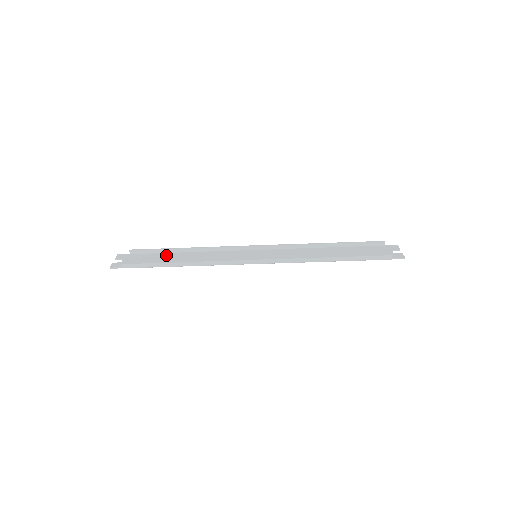
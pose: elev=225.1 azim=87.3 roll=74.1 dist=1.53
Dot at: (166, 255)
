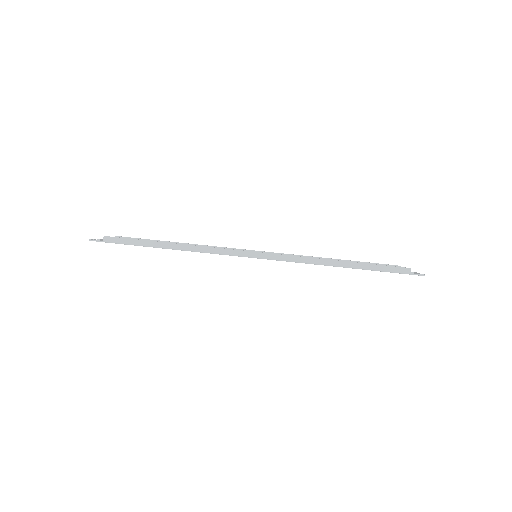
Dot at: occluded
